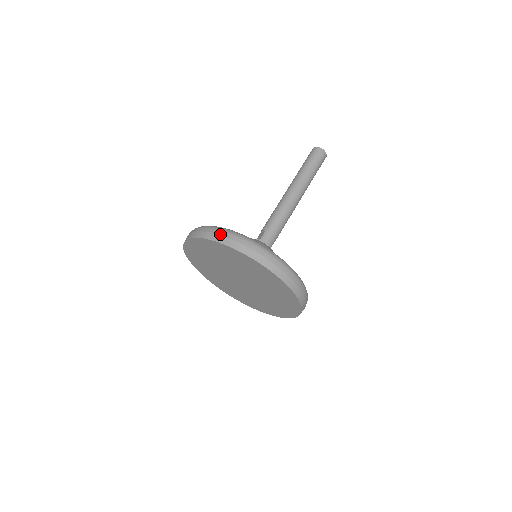
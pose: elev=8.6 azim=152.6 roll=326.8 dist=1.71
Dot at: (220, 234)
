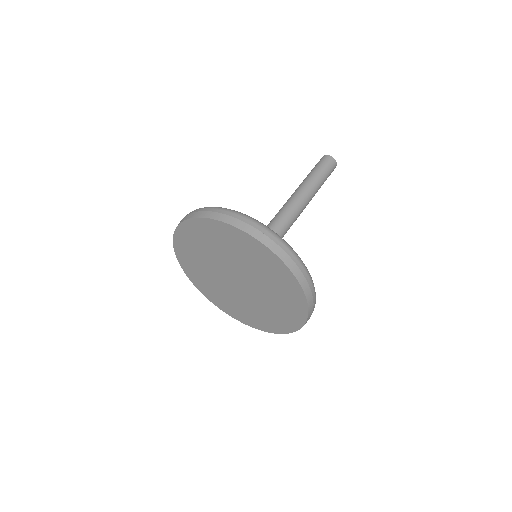
Dot at: (274, 240)
